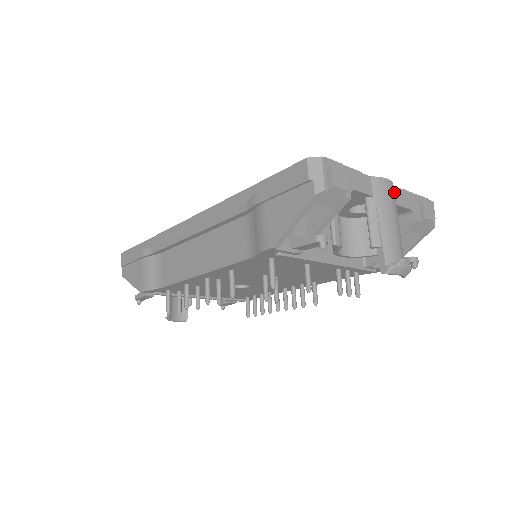
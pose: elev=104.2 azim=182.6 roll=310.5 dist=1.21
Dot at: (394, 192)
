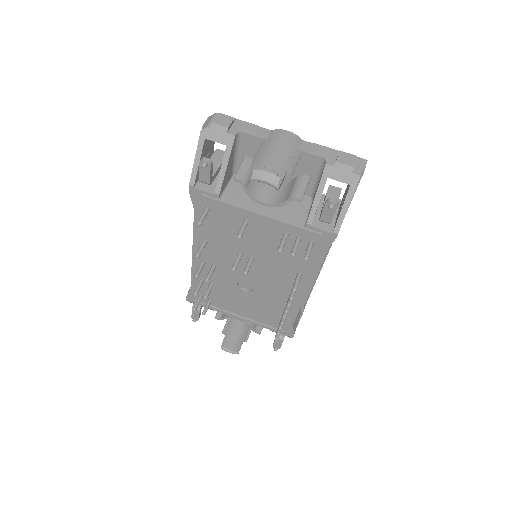
Dot at: (297, 141)
